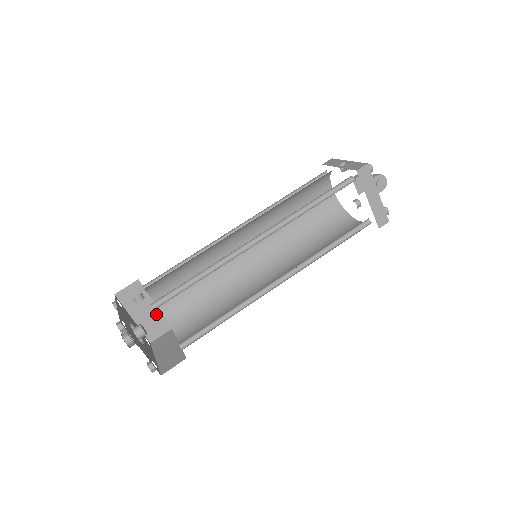
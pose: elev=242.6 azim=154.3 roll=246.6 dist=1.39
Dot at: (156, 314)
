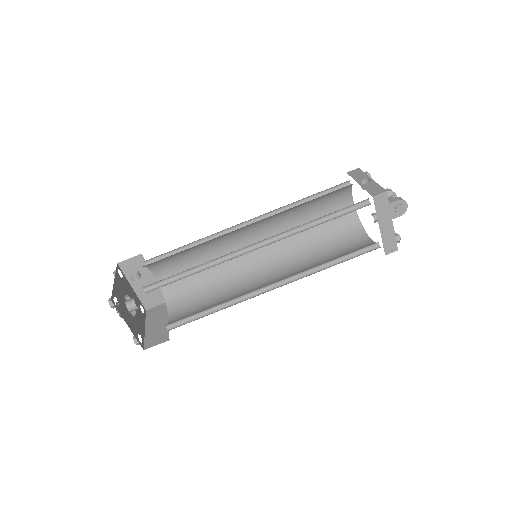
Dot at: occluded
